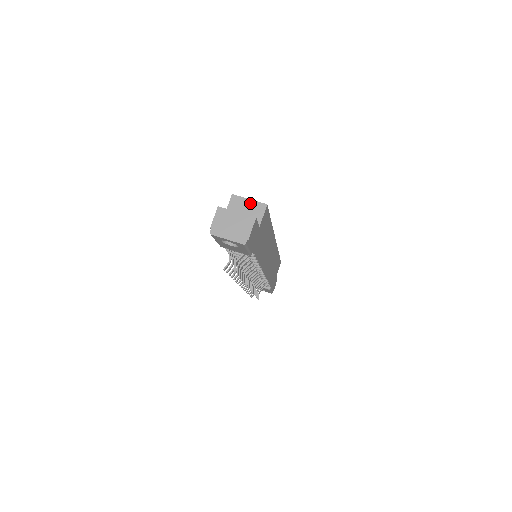
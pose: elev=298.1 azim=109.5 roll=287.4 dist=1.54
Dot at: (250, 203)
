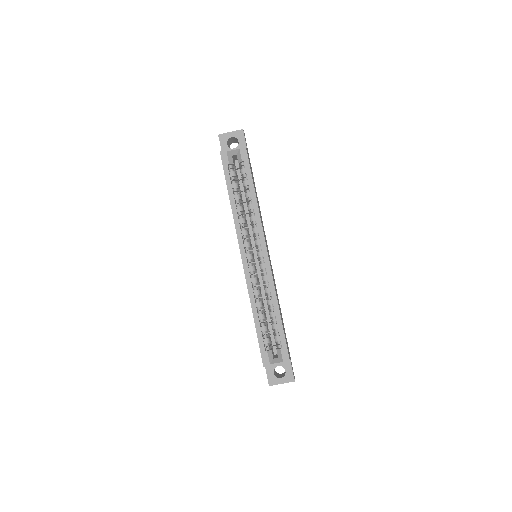
Dot at: occluded
